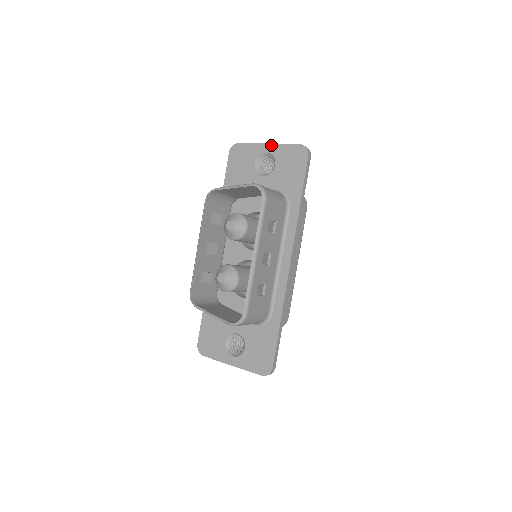
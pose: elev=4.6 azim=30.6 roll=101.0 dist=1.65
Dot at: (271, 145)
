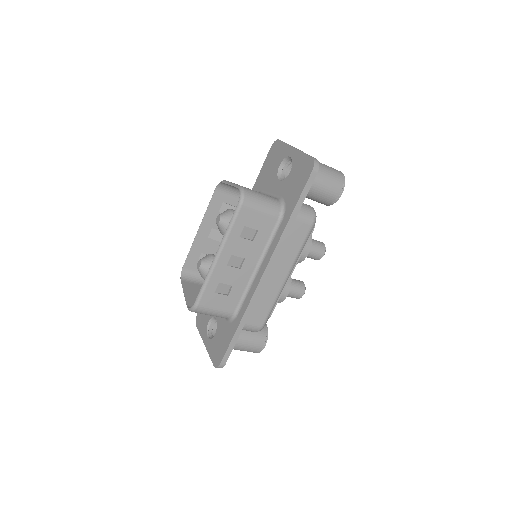
Dot at: (295, 150)
